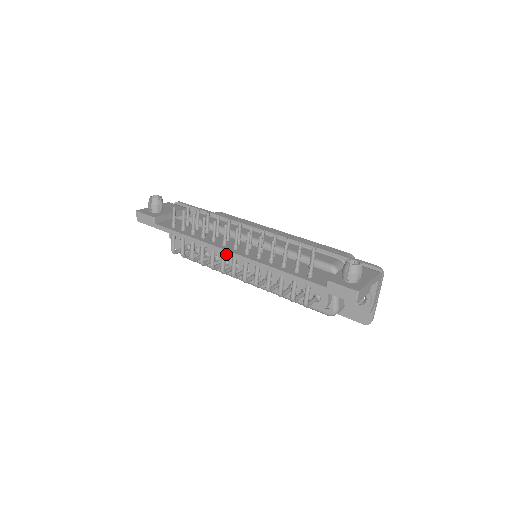
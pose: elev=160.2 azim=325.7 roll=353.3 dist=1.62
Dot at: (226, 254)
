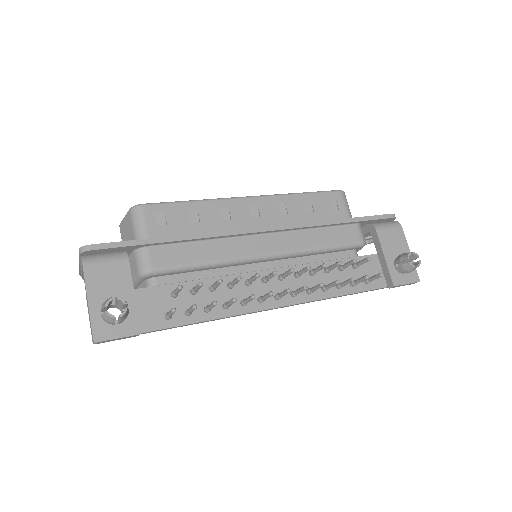
Dot at: occluded
